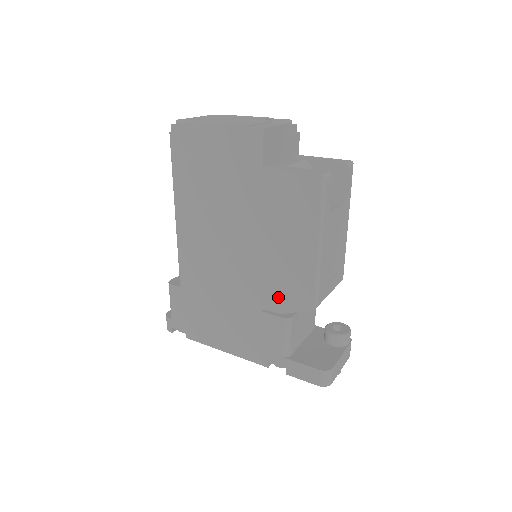
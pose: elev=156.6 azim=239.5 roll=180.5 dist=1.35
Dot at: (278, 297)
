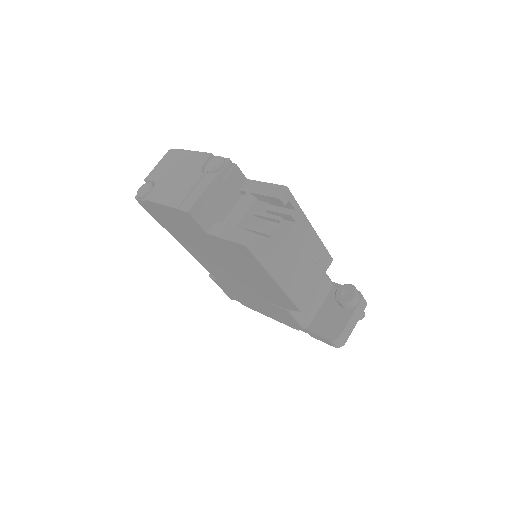
Dot at: (275, 300)
